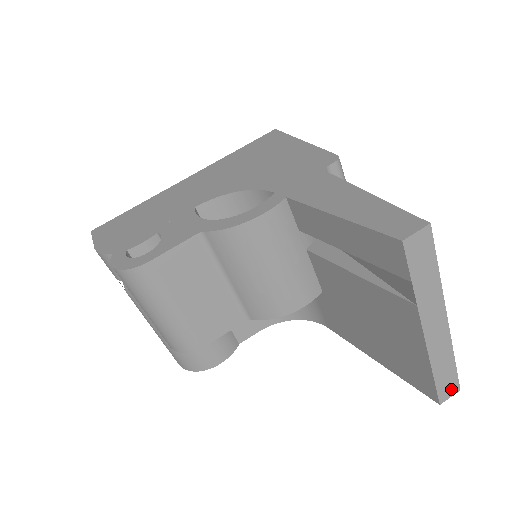
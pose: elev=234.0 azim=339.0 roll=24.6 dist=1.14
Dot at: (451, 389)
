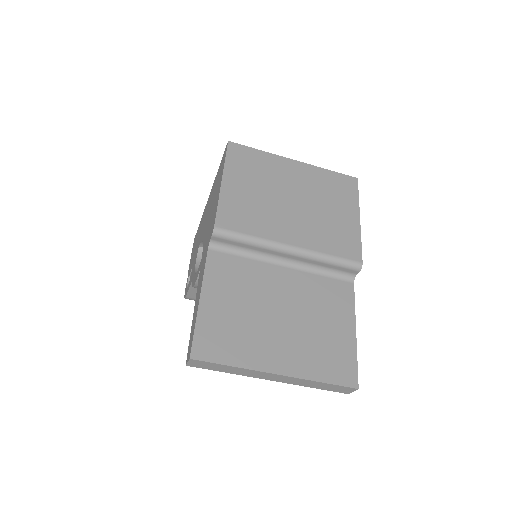
Dot at: (346, 389)
